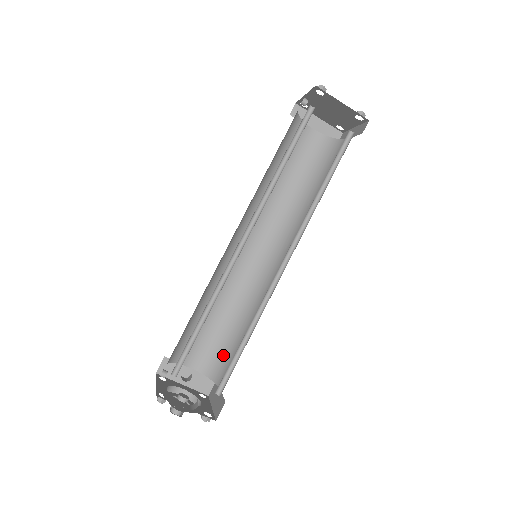
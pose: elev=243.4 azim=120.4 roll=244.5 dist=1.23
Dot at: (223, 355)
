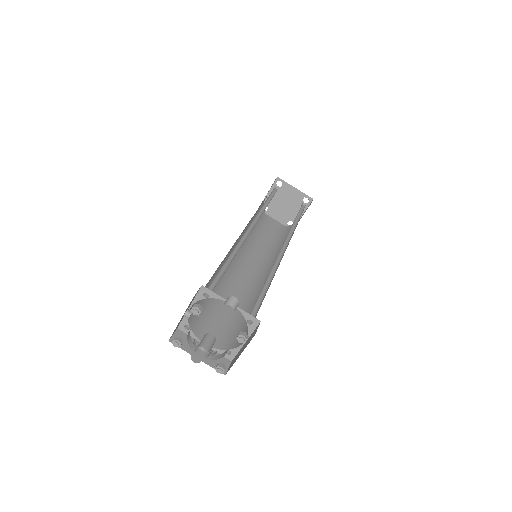
Dot at: (237, 331)
